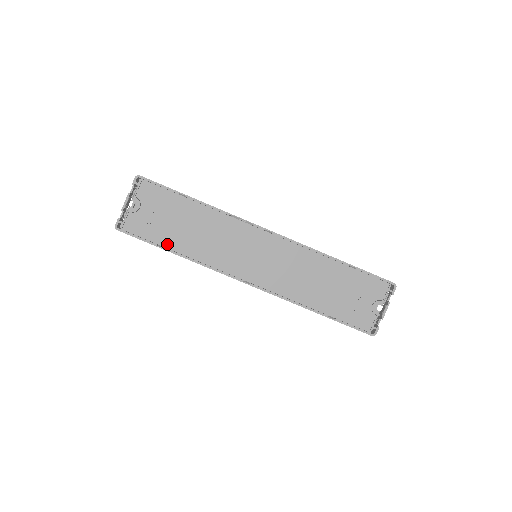
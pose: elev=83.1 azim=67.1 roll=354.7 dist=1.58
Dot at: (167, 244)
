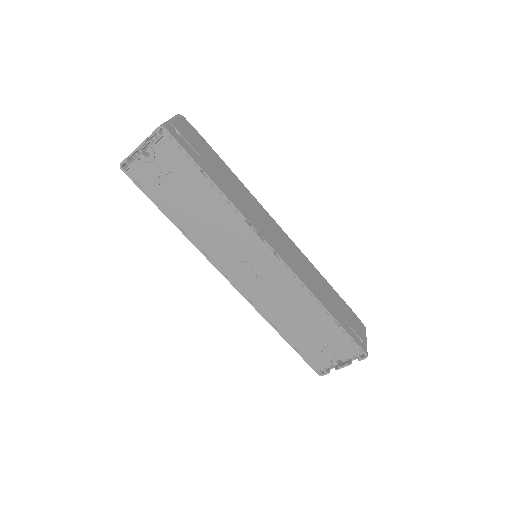
Dot at: (168, 209)
